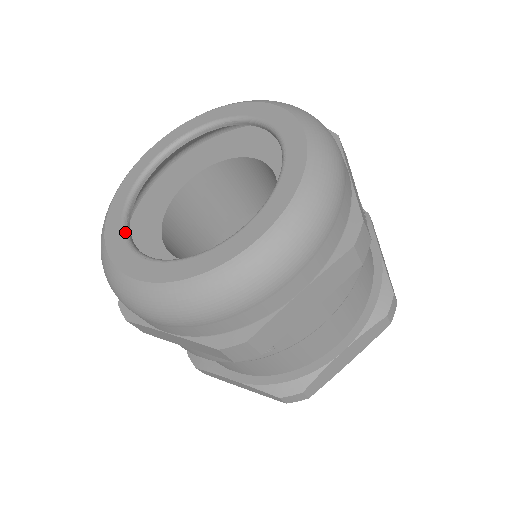
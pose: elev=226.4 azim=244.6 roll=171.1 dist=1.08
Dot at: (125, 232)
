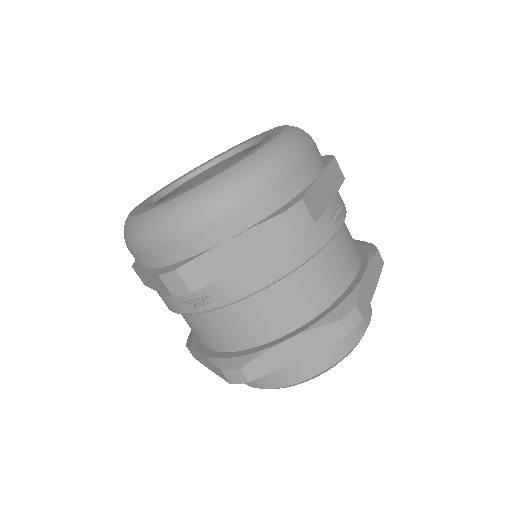
Dot at: (151, 199)
